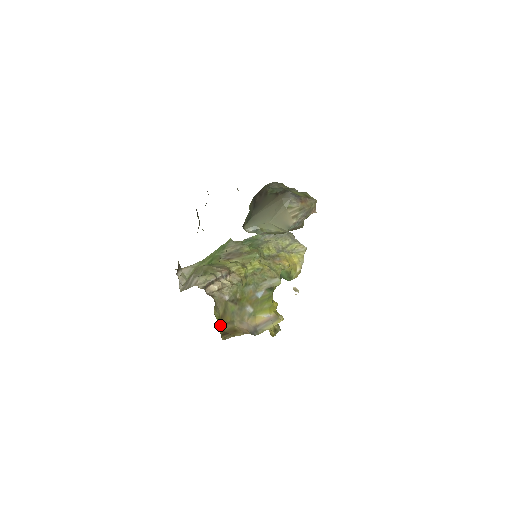
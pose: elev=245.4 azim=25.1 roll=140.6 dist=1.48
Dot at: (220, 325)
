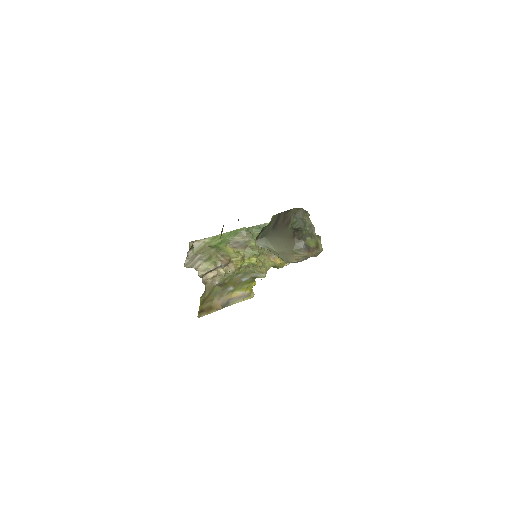
Dot at: (201, 306)
